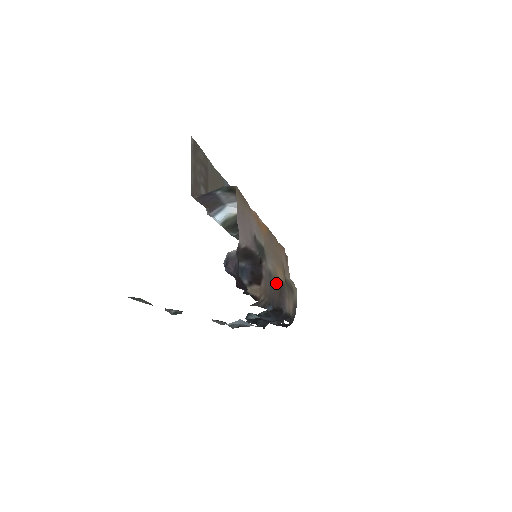
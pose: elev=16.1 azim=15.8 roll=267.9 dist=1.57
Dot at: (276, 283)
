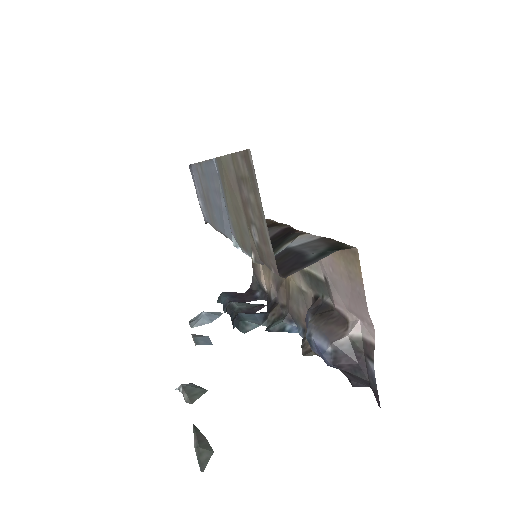
Dot at: (288, 287)
